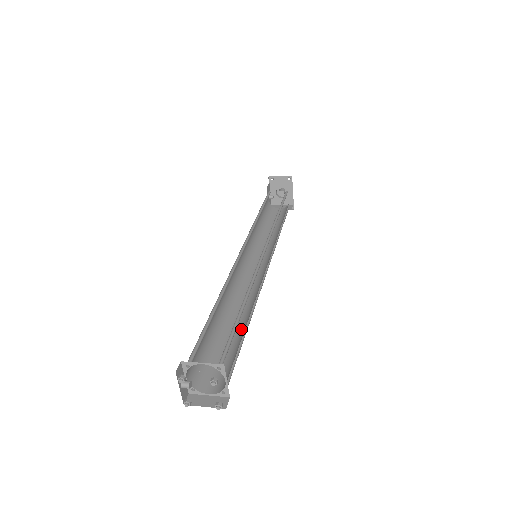
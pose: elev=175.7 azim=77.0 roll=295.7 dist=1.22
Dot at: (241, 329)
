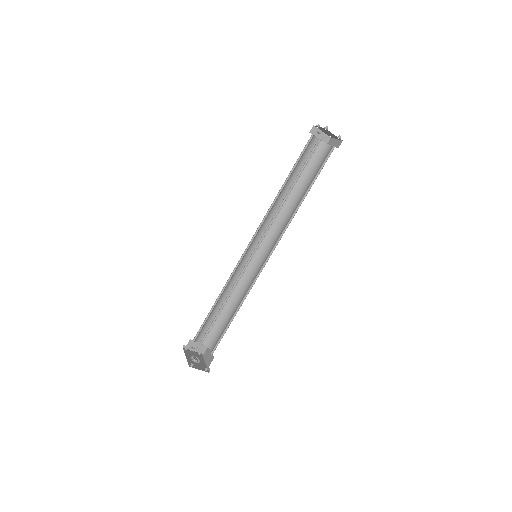
Dot at: occluded
